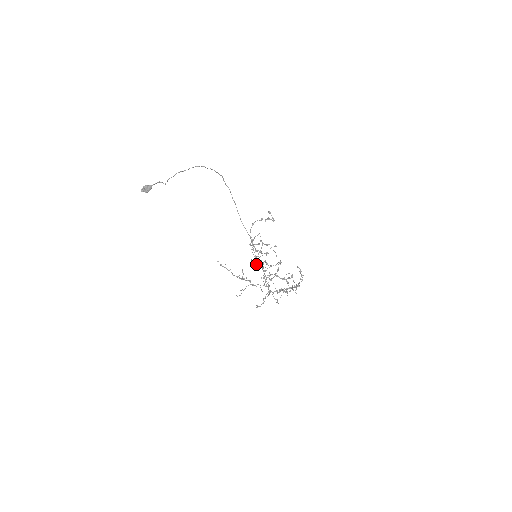
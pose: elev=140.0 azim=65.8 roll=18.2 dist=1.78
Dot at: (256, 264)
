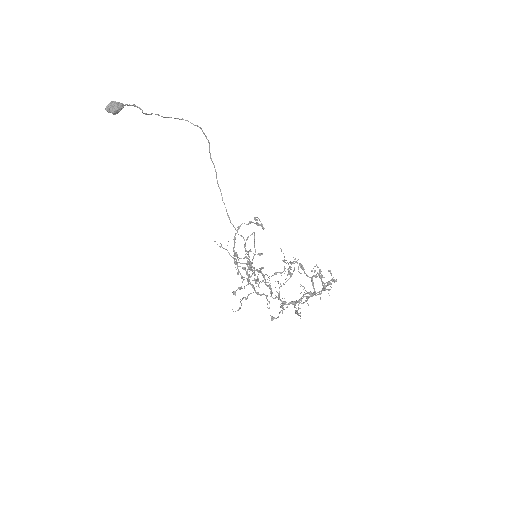
Dot at: occluded
